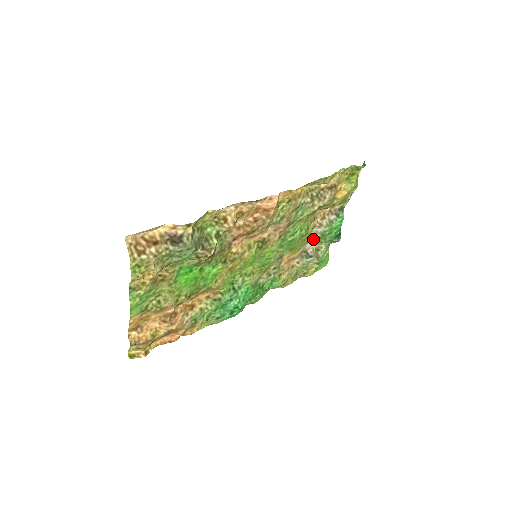
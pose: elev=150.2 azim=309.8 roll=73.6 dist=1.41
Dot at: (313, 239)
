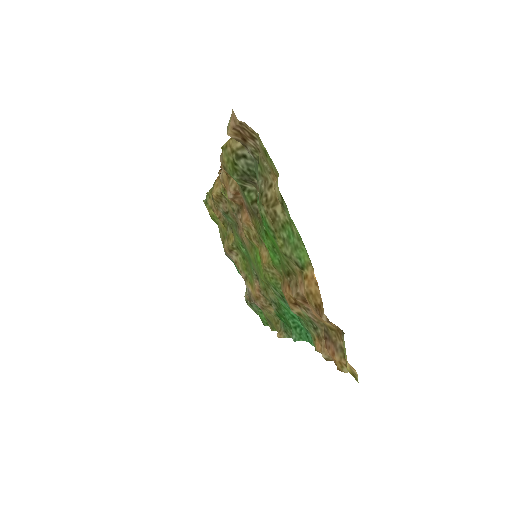
Dot at: occluded
